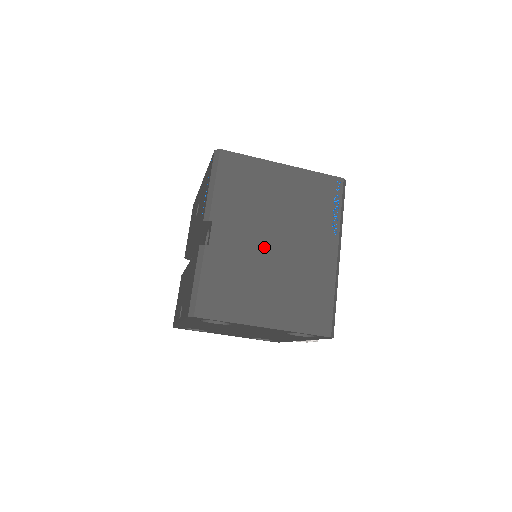
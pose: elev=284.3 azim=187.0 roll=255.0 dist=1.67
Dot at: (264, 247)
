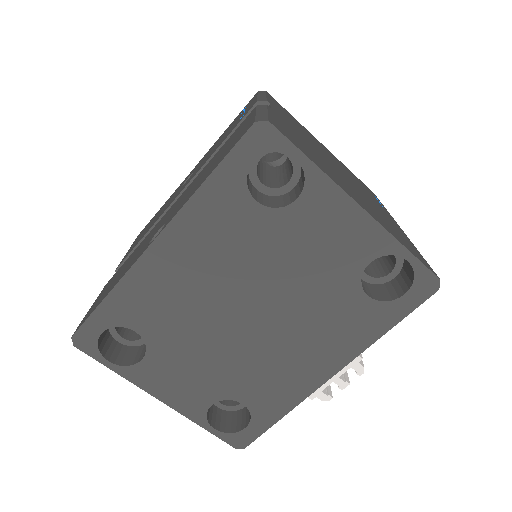
Dot at: (328, 161)
